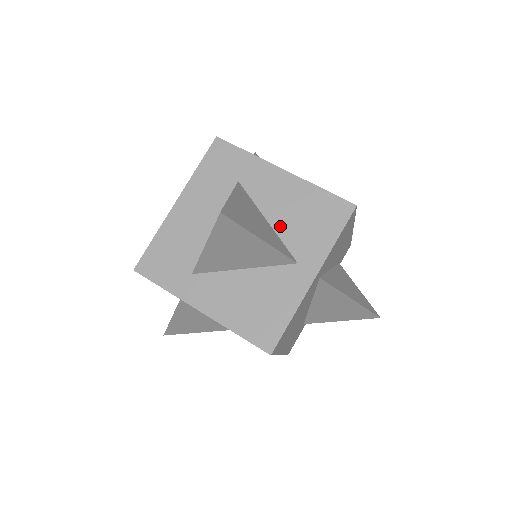
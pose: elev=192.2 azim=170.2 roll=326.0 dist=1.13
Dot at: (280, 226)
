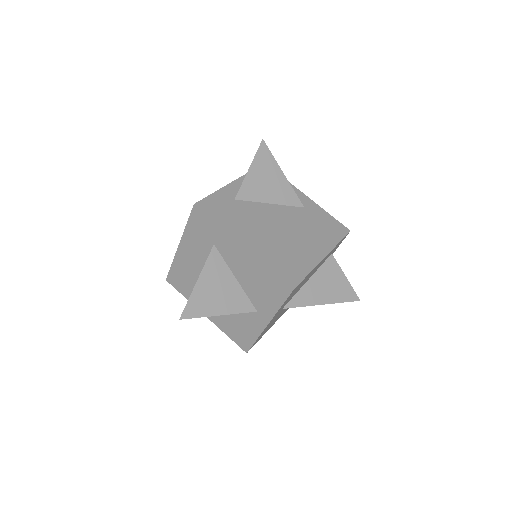
Dot at: (244, 285)
